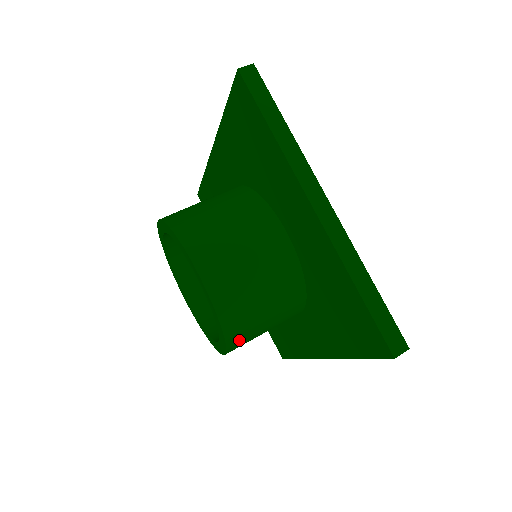
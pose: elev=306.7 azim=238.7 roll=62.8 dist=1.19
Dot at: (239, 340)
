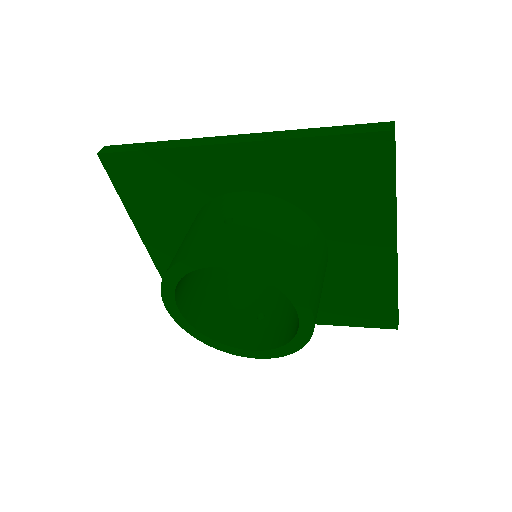
Dot at: occluded
